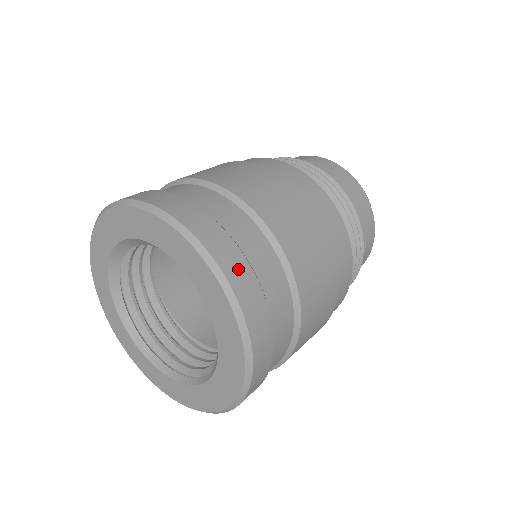
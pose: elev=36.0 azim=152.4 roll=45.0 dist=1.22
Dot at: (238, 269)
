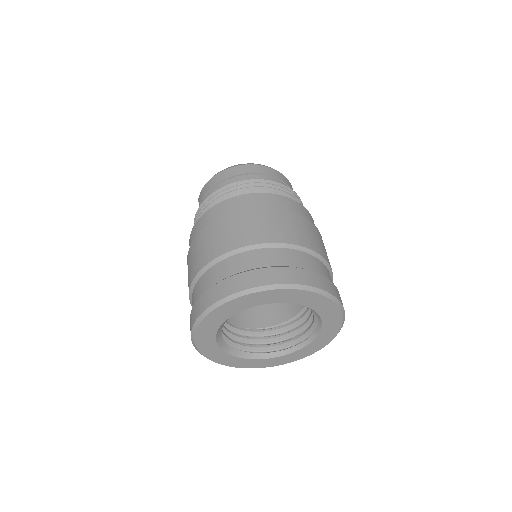
Dot at: (290, 275)
